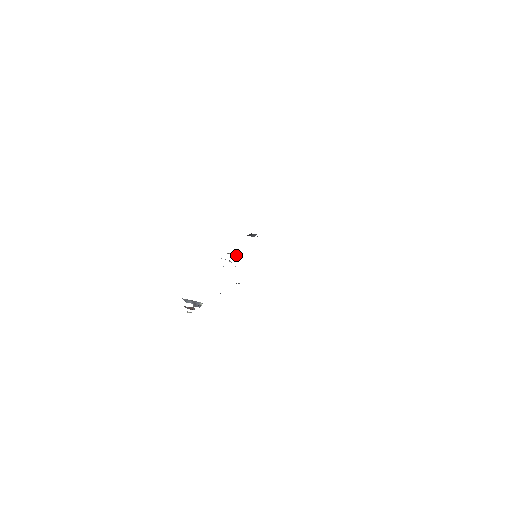
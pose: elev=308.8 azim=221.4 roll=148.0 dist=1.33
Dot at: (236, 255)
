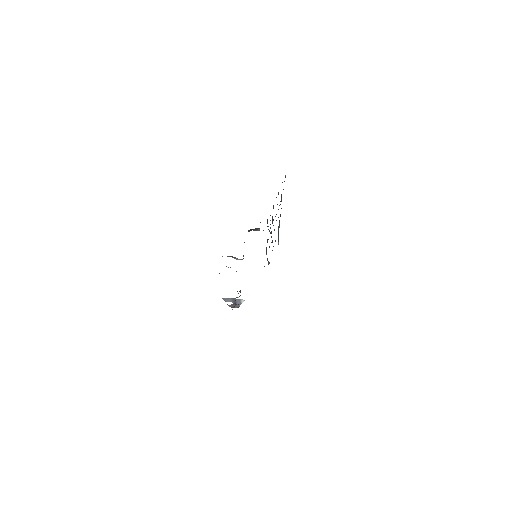
Dot at: (235, 257)
